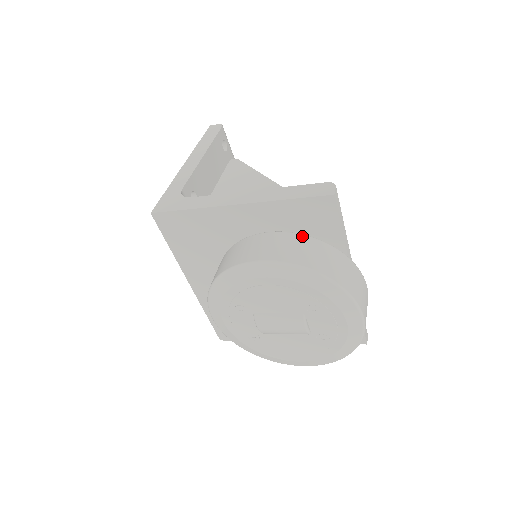
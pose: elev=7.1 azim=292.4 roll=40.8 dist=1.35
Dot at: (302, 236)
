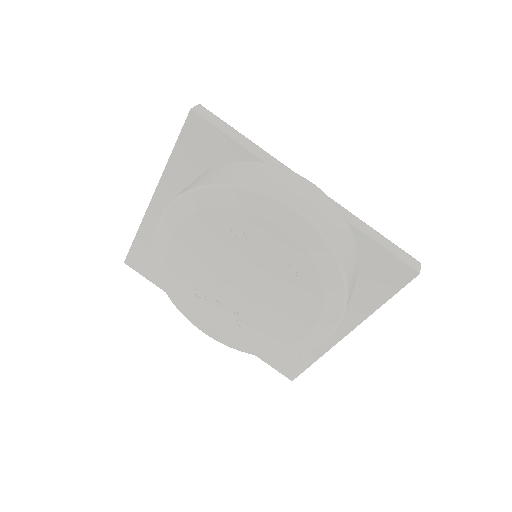
Dot at: (201, 175)
